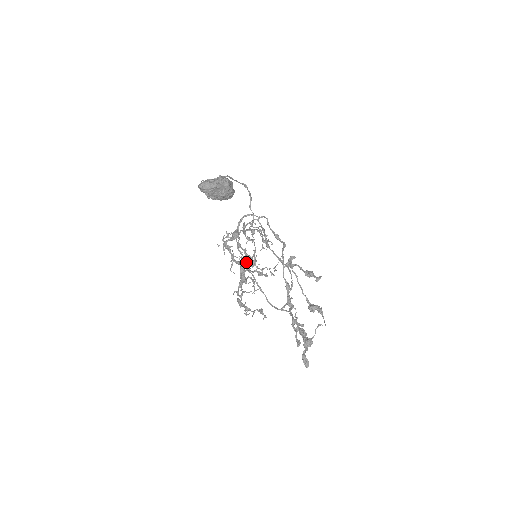
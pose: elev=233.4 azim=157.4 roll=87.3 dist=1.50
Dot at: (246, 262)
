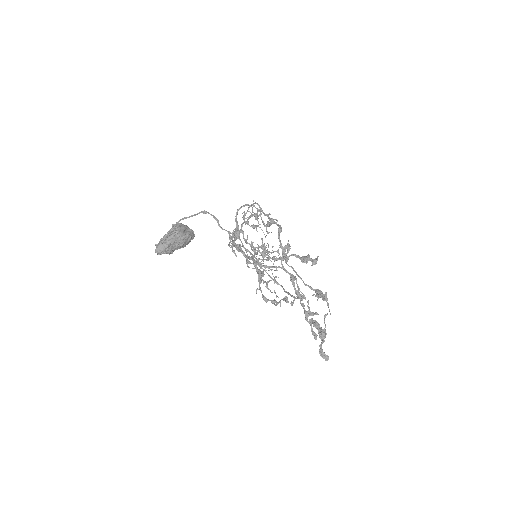
Dot at: occluded
